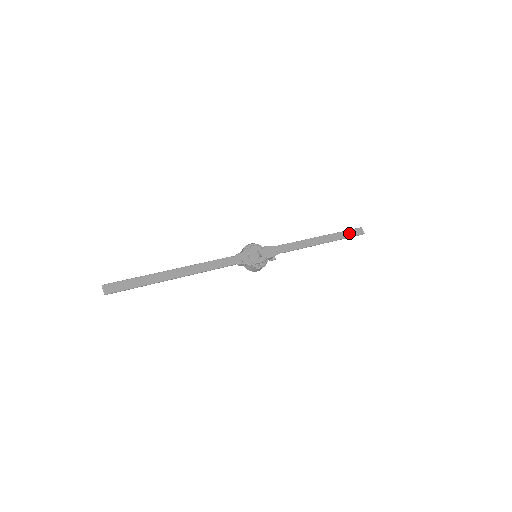
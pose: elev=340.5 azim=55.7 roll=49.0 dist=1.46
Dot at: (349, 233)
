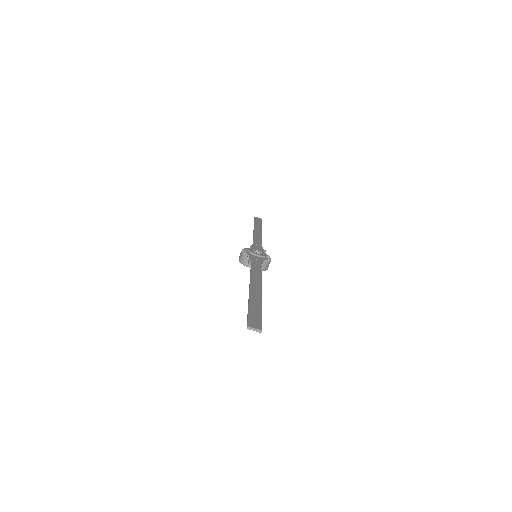
Dot at: (257, 221)
